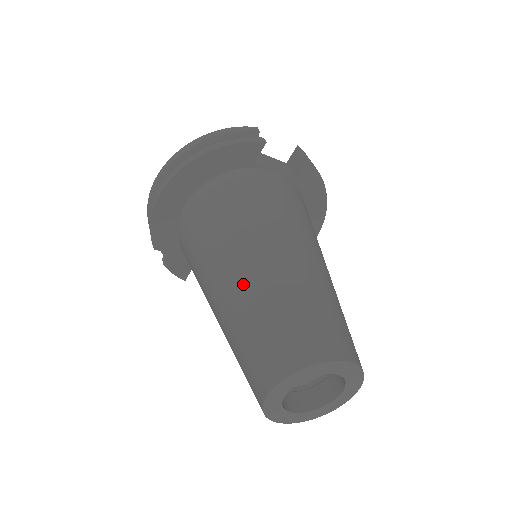
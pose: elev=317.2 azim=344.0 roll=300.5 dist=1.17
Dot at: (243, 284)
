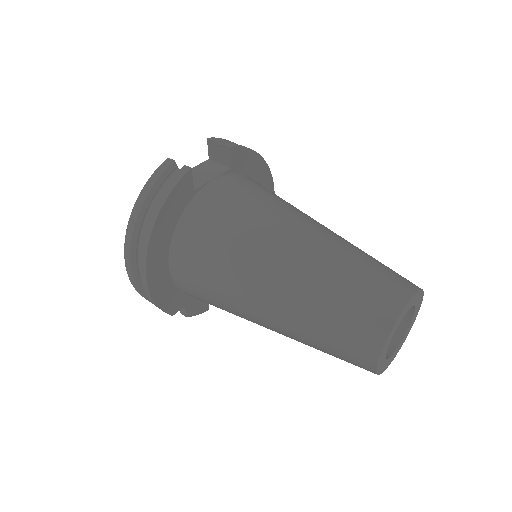
Dot at: (285, 302)
